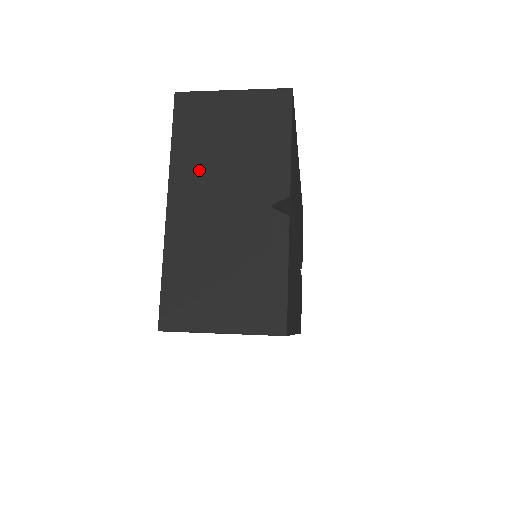
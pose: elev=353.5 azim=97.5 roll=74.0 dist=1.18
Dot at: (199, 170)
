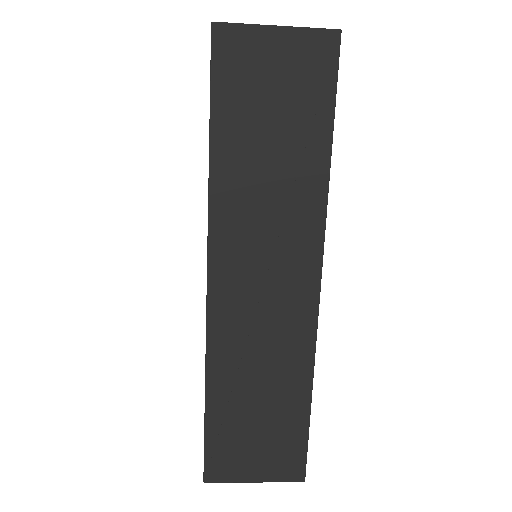
Dot at: occluded
